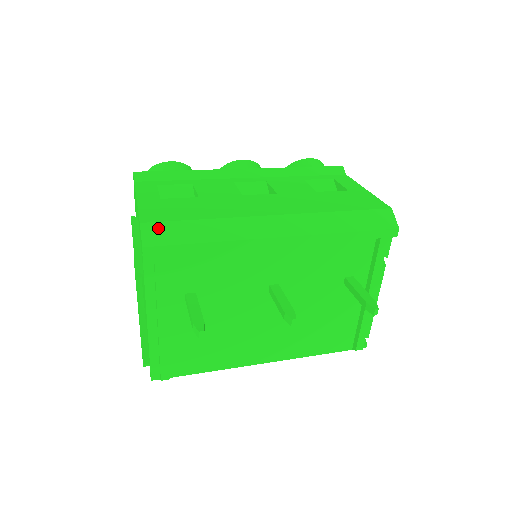
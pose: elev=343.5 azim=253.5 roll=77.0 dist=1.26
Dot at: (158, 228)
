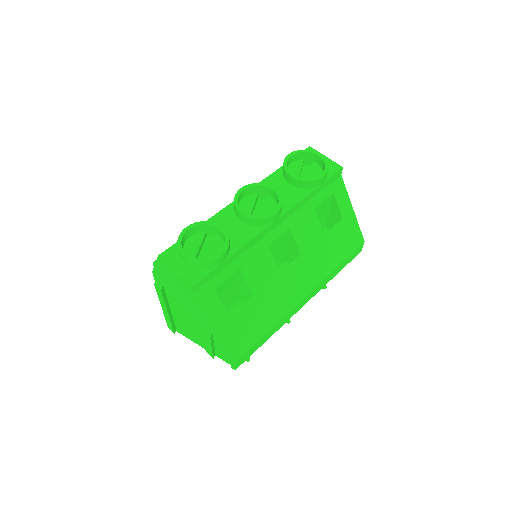
Dot at: (244, 356)
